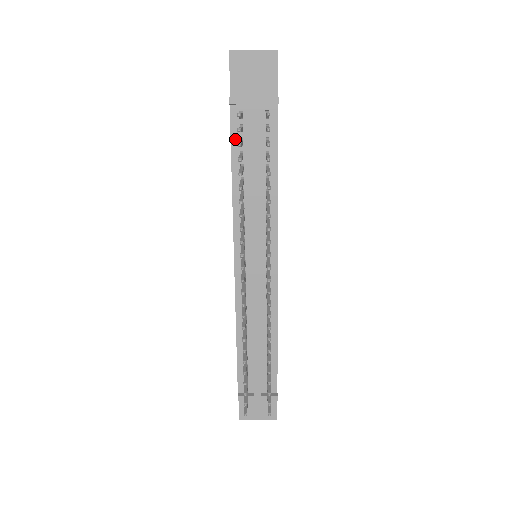
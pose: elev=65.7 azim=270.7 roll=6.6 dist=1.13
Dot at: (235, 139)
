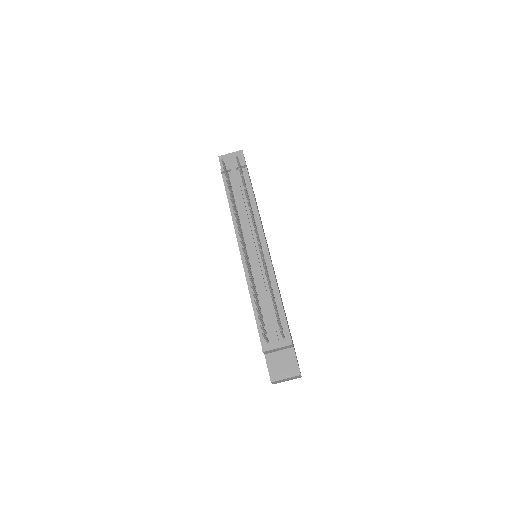
Dot at: (227, 188)
